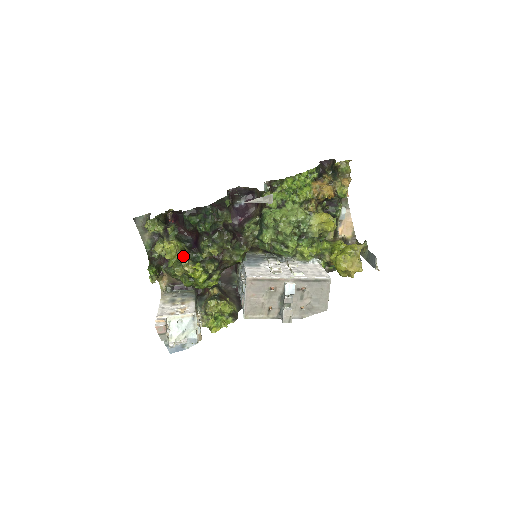
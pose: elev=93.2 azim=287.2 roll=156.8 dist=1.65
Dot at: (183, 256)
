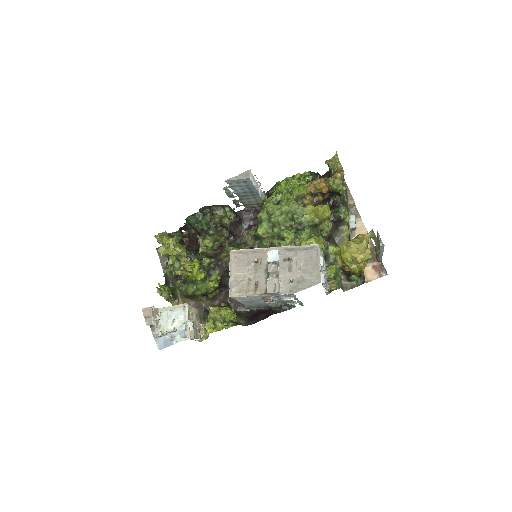
Dot at: (180, 250)
